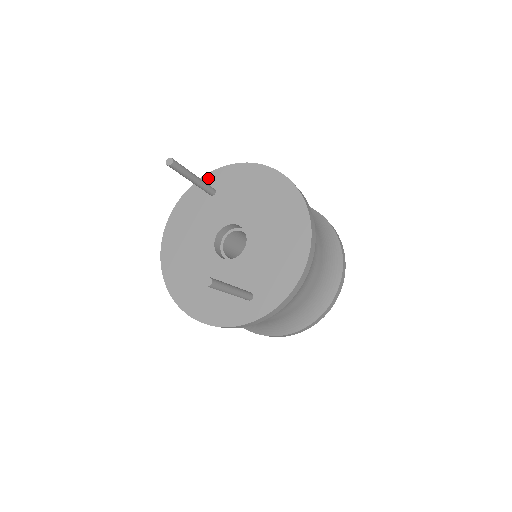
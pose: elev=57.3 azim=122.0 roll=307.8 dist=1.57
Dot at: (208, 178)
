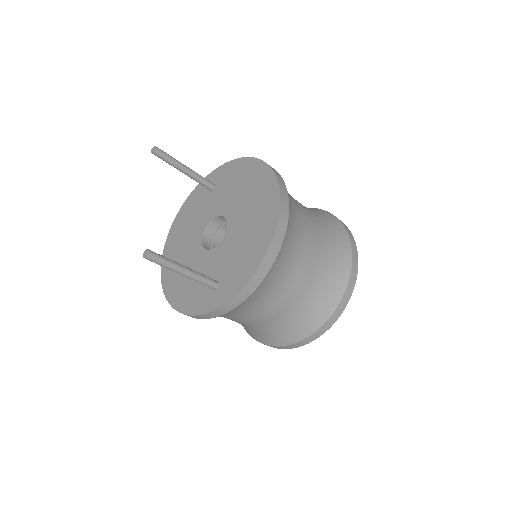
Dot at: (212, 175)
